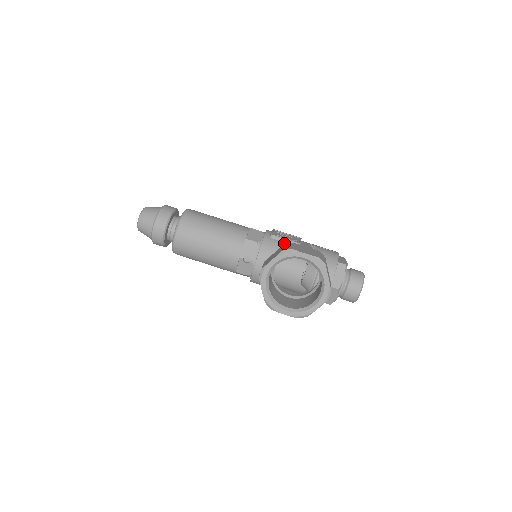
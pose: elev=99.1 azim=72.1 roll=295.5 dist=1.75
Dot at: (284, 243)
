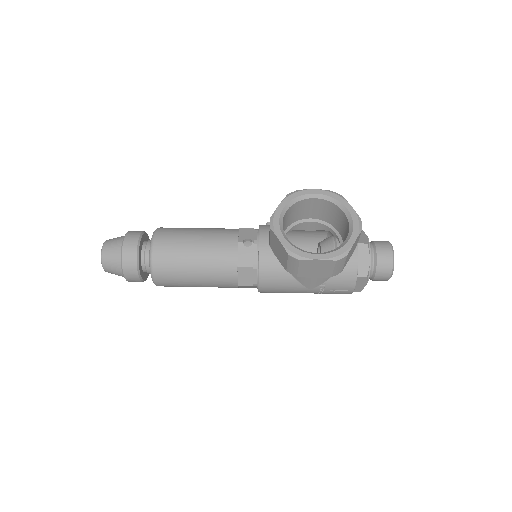
Dot at: occluded
